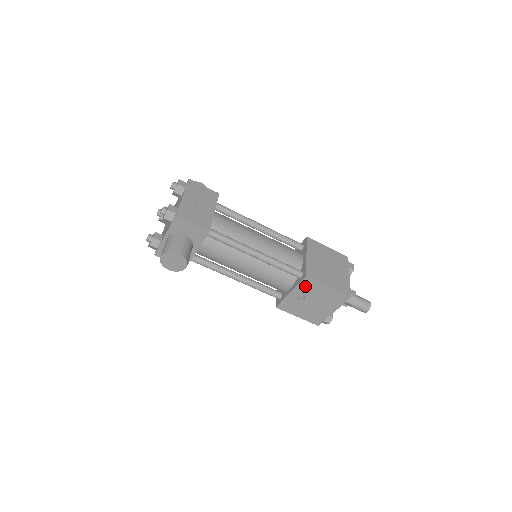
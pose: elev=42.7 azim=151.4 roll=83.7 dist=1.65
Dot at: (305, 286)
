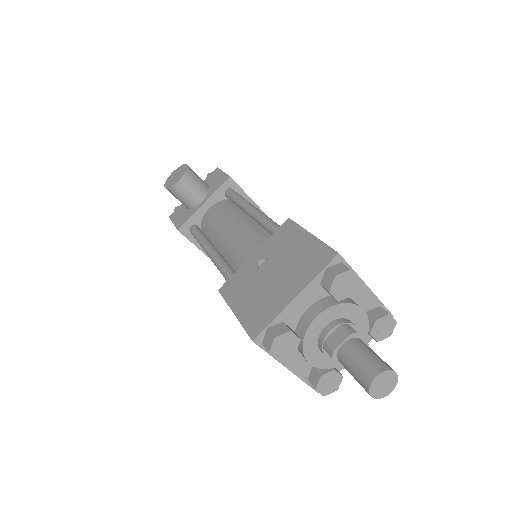
Dot at: (279, 238)
